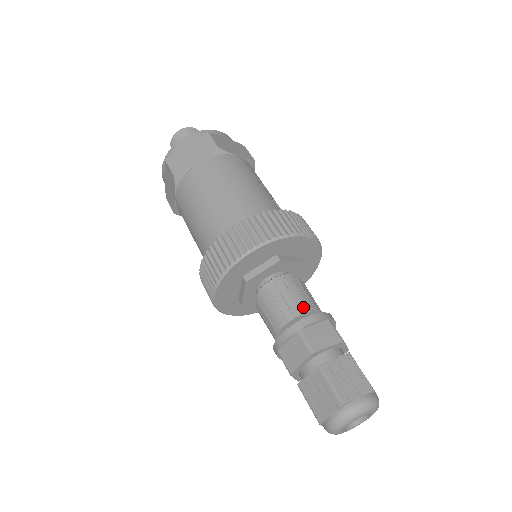
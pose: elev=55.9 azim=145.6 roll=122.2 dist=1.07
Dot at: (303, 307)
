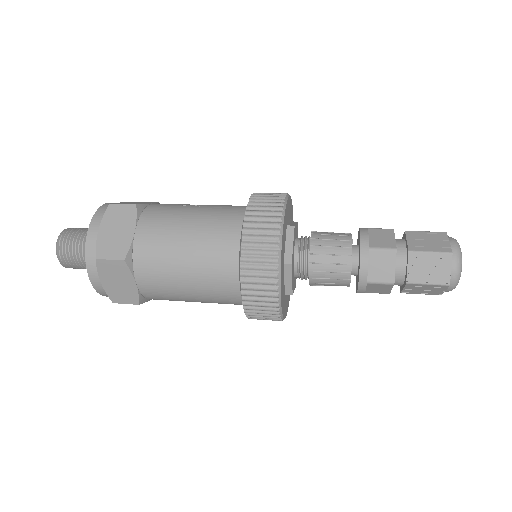
Dot at: (346, 238)
